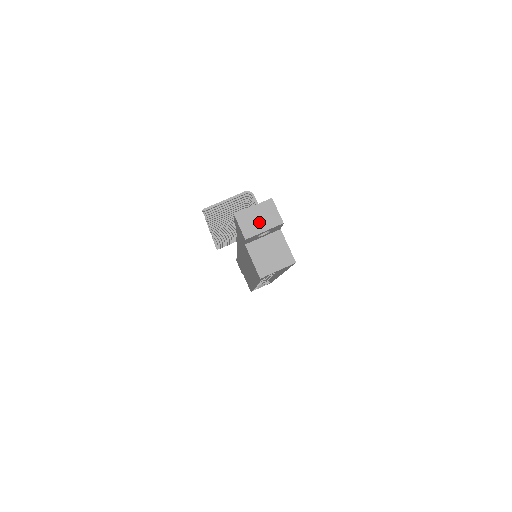
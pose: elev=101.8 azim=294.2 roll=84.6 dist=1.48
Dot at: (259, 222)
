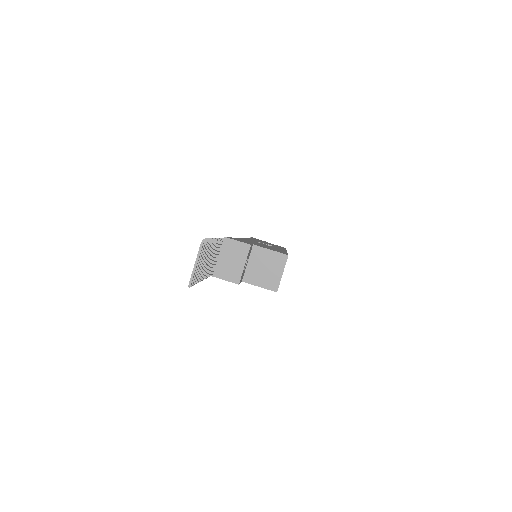
Dot at: (234, 263)
